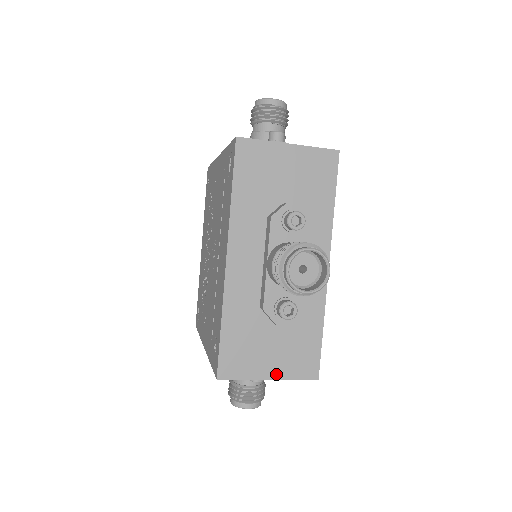
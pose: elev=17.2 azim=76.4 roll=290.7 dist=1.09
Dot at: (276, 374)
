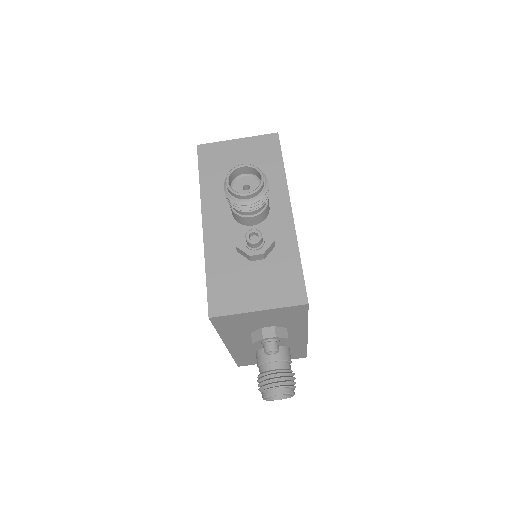
Dot at: (264, 305)
